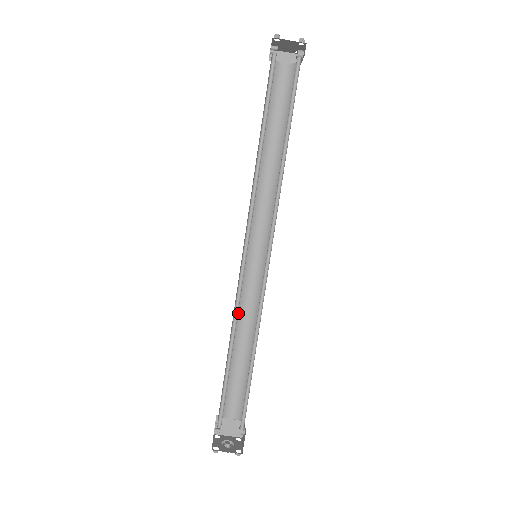
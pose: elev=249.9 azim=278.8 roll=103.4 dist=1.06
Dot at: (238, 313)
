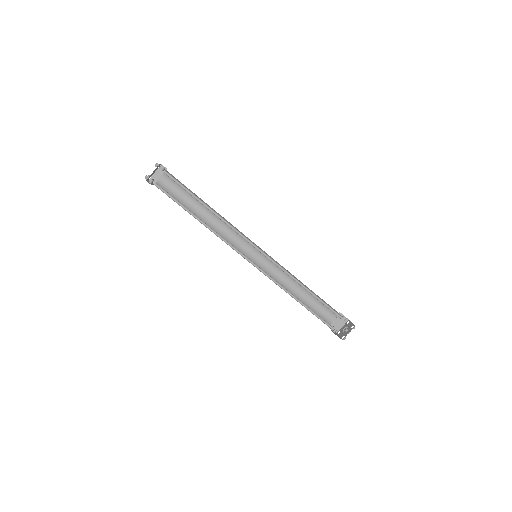
Dot at: (281, 283)
